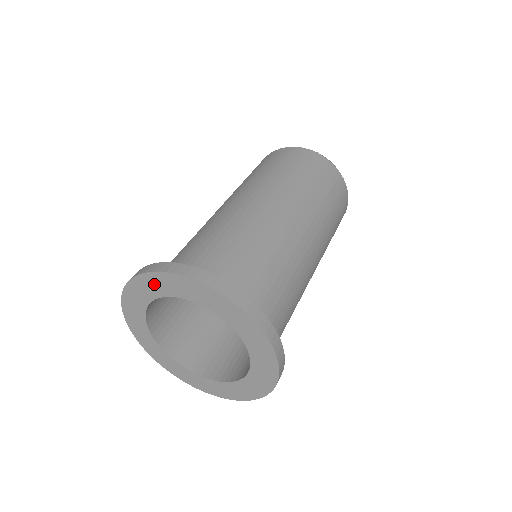
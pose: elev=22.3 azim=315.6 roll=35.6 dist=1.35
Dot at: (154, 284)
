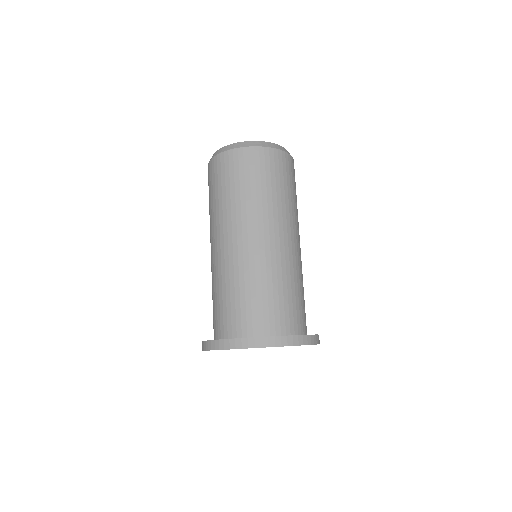
Dot at: occluded
